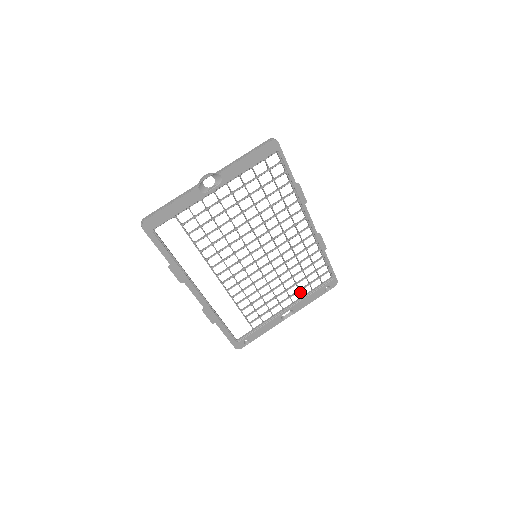
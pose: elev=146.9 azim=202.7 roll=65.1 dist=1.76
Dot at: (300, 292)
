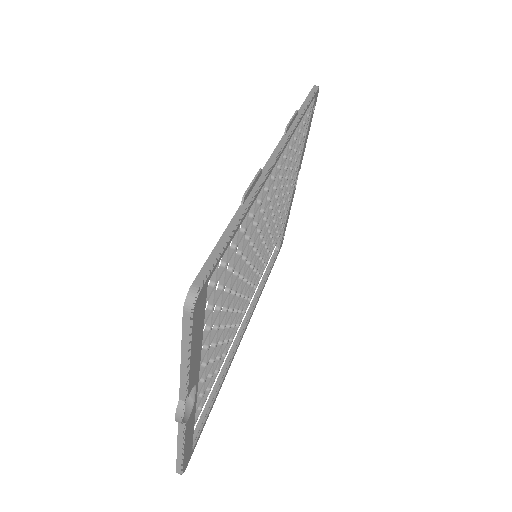
Dot at: (296, 160)
